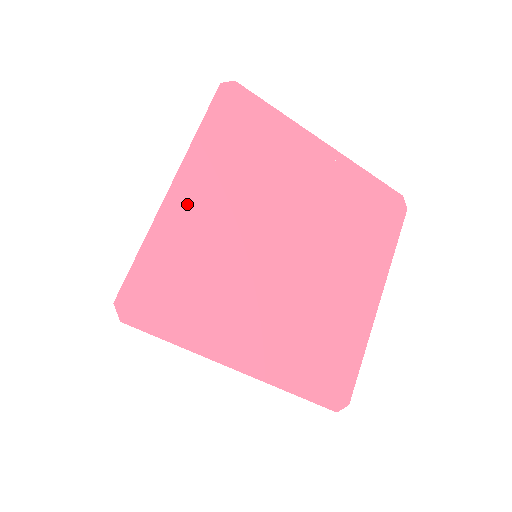
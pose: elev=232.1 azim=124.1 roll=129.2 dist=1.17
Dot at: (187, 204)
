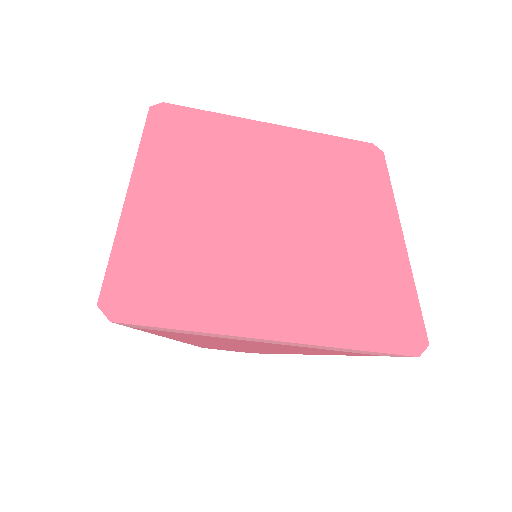
Dot at: (150, 200)
